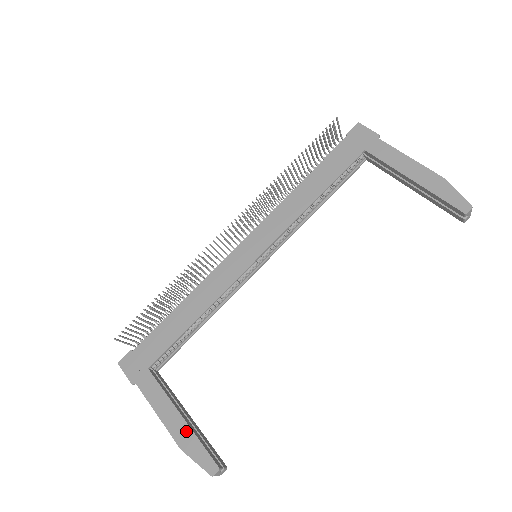
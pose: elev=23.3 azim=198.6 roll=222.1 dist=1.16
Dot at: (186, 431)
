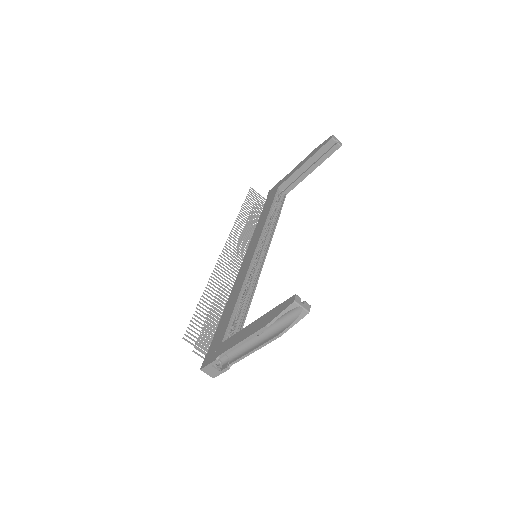
Dot at: (263, 318)
